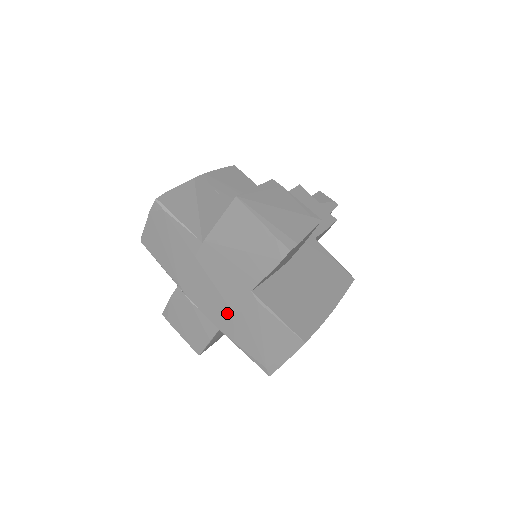
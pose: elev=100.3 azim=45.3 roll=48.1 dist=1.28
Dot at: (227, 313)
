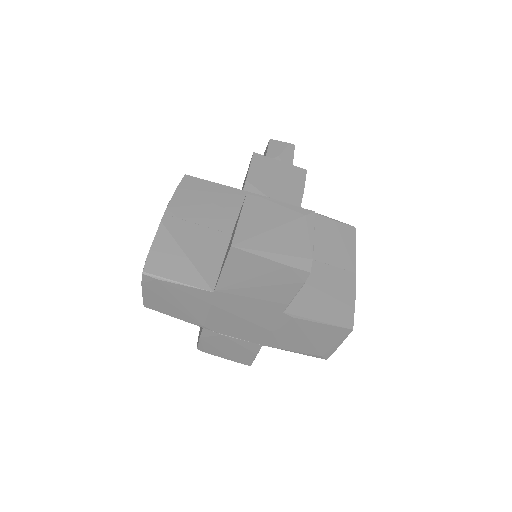
Dot at: (265, 333)
